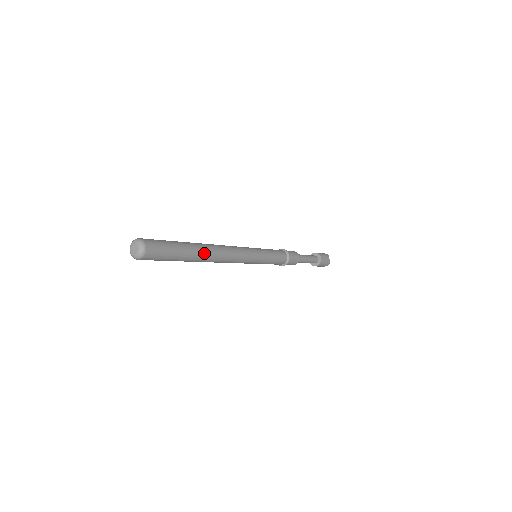
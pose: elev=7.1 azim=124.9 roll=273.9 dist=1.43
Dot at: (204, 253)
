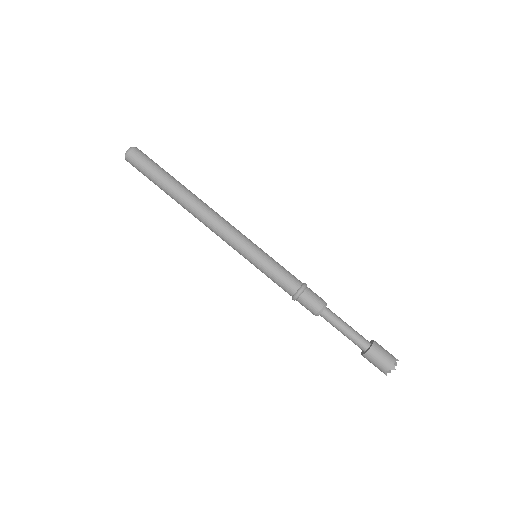
Dot at: (185, 191)
